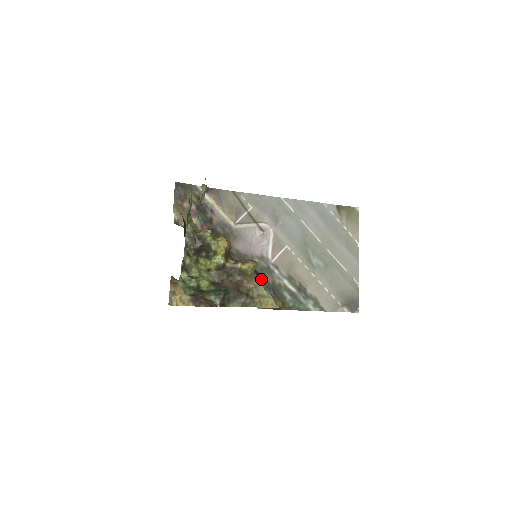
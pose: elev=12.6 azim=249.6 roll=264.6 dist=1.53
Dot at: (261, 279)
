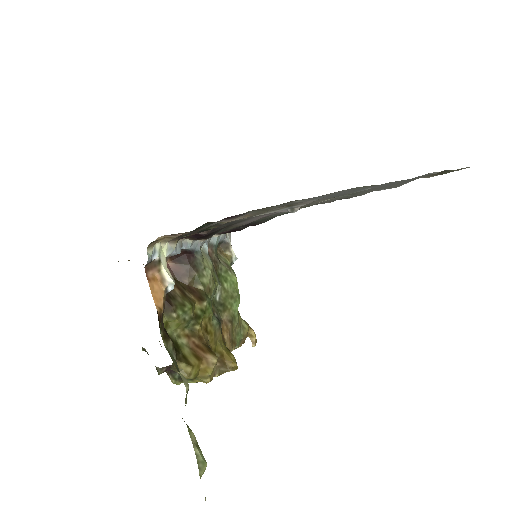
Dot at: (252, 224)
